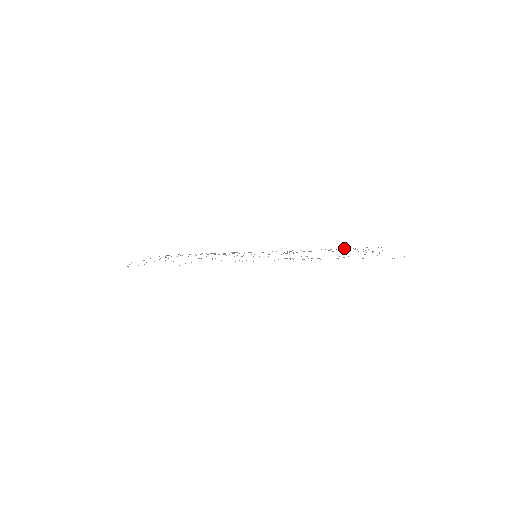
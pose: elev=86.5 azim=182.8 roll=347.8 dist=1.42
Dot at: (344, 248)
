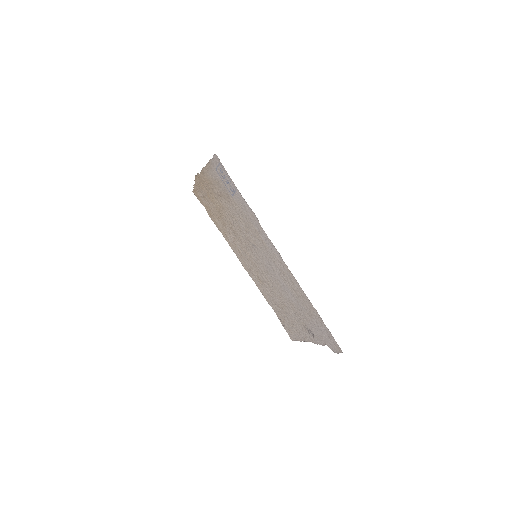
Dot at: (279, 316)
